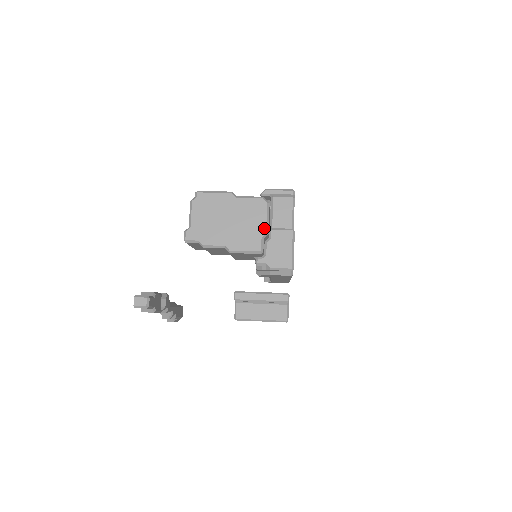
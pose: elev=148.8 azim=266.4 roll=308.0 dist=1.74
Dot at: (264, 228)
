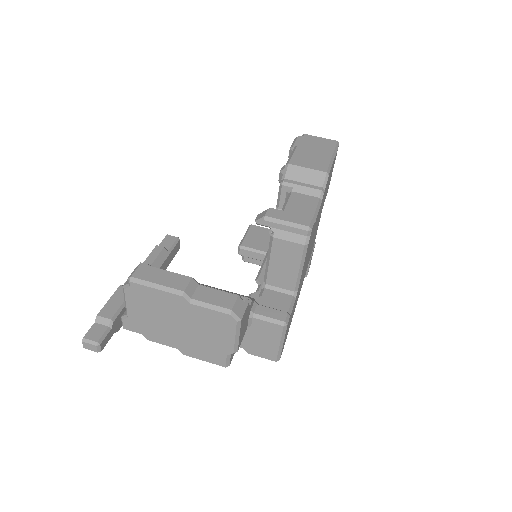
Dot at: (231, 347)
